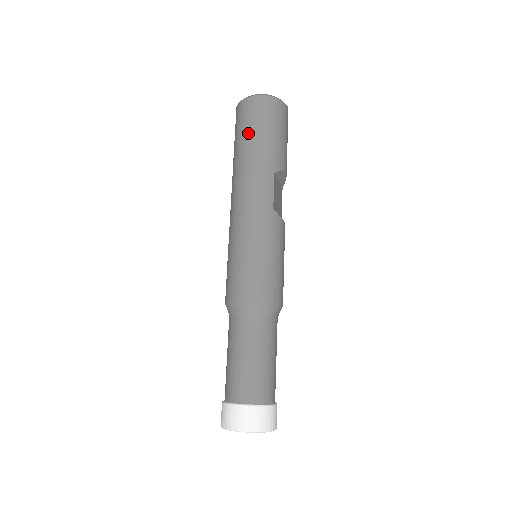
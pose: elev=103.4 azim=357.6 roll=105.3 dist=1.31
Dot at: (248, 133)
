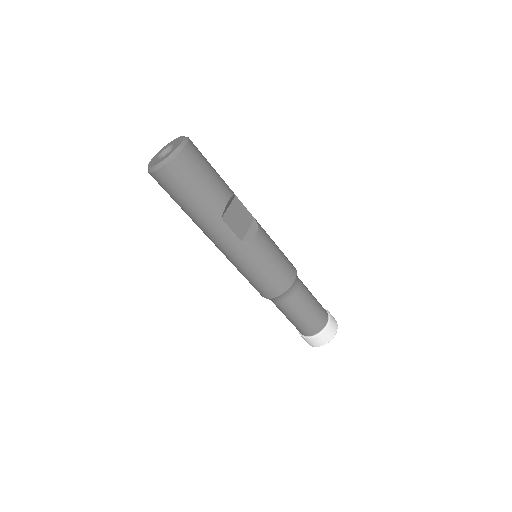
Dot at: (178, 202)
